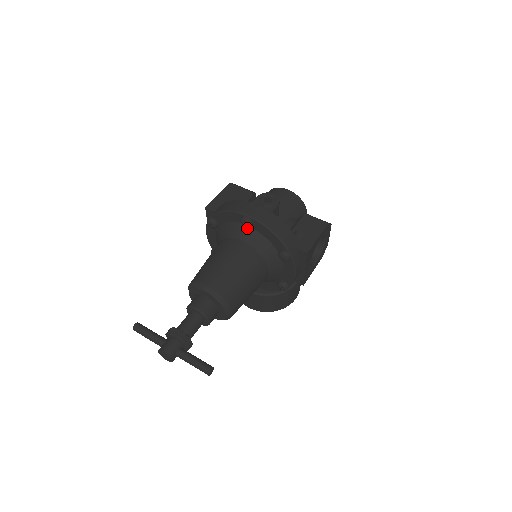
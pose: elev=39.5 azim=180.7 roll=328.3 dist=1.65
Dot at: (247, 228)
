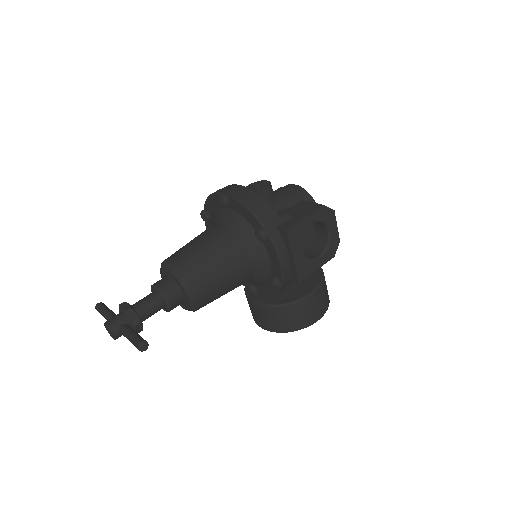
Dot at: (227, 209)
